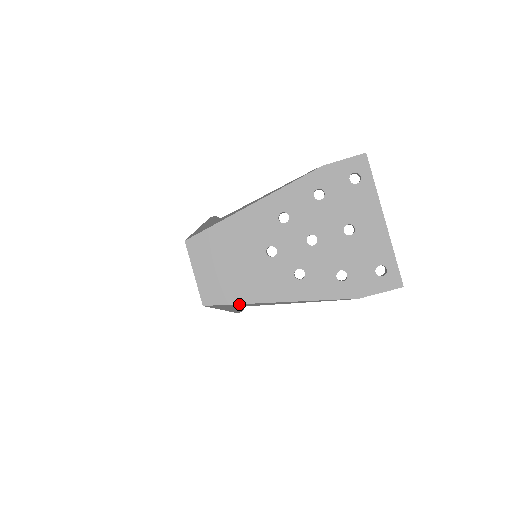
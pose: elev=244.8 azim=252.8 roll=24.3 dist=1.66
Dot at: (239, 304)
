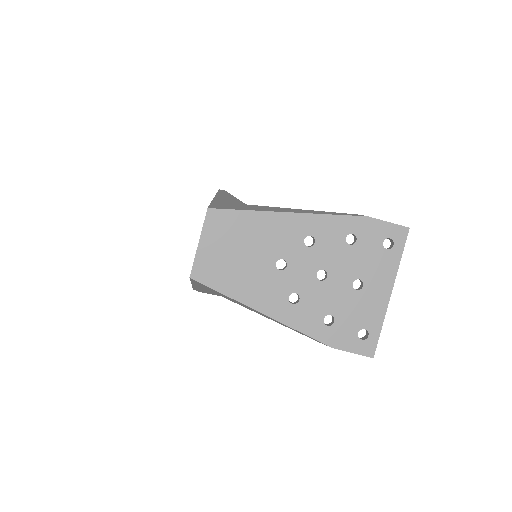
Dot at: (224, 294)
